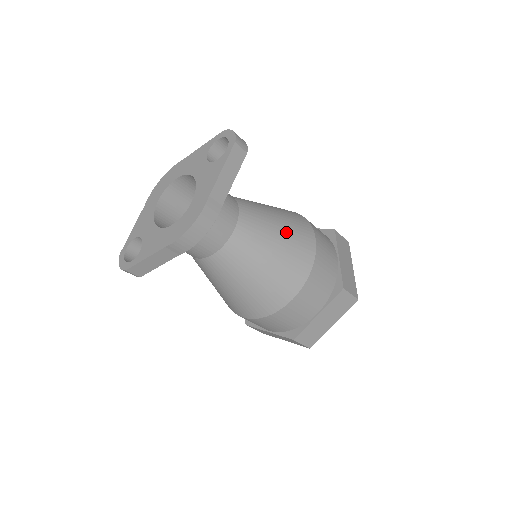
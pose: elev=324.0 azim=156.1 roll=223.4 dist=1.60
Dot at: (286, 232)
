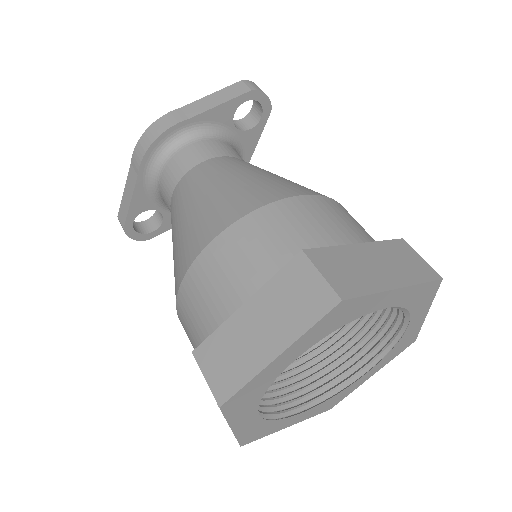
Dot at: (266, 177)
